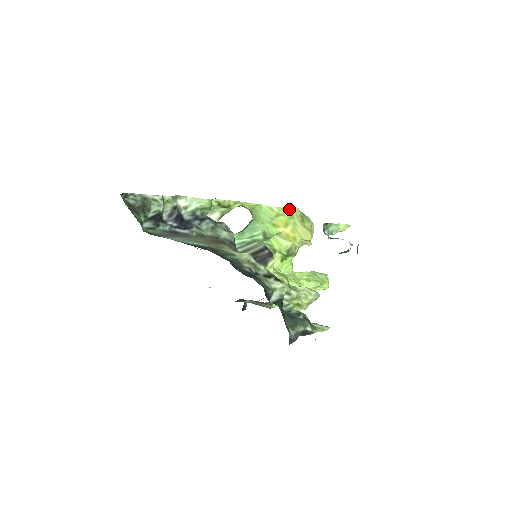
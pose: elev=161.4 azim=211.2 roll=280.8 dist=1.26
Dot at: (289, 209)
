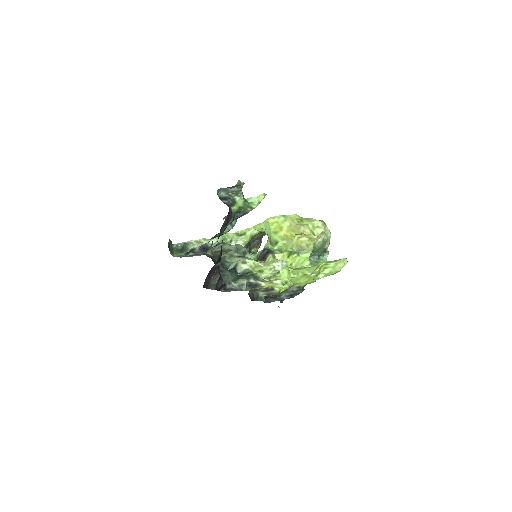
Dot at: (279, 216)
